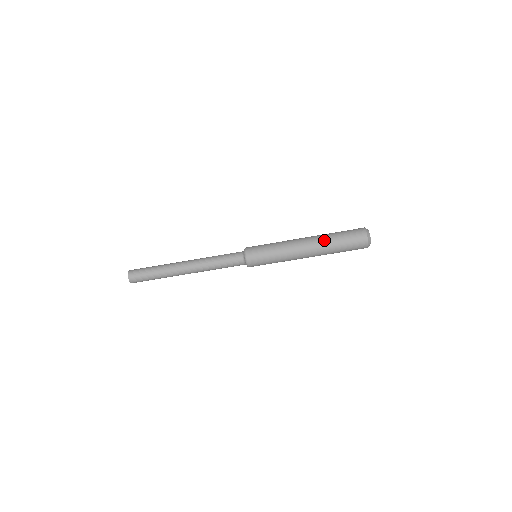
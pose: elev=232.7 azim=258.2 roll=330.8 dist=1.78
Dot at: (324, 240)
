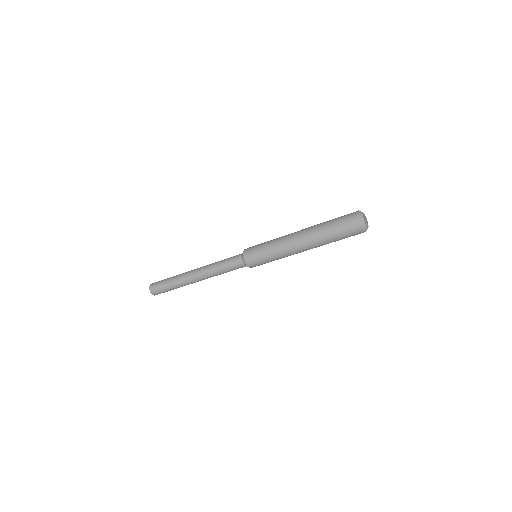
Dot at: (318, 239)
